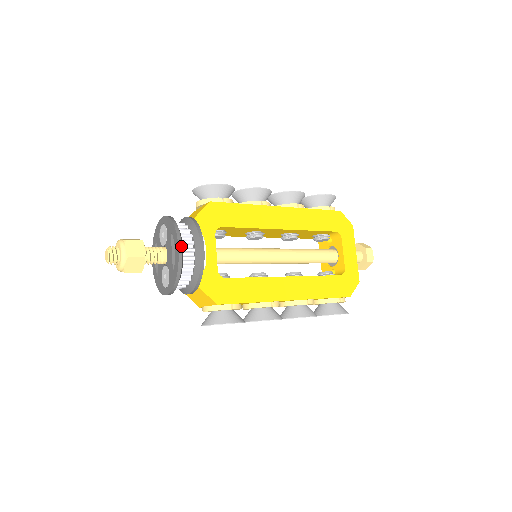
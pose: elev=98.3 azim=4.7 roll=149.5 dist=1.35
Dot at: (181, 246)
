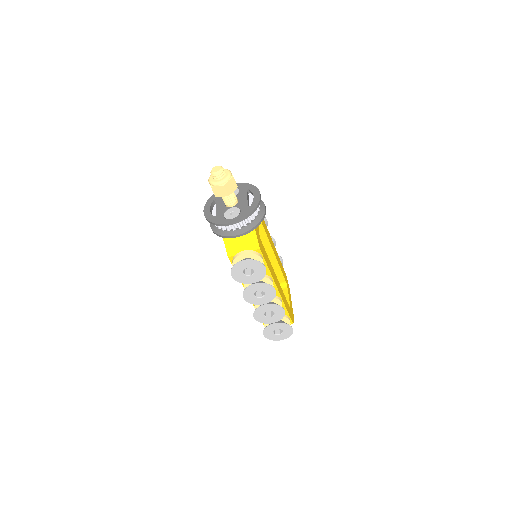
Dot at: occluded
